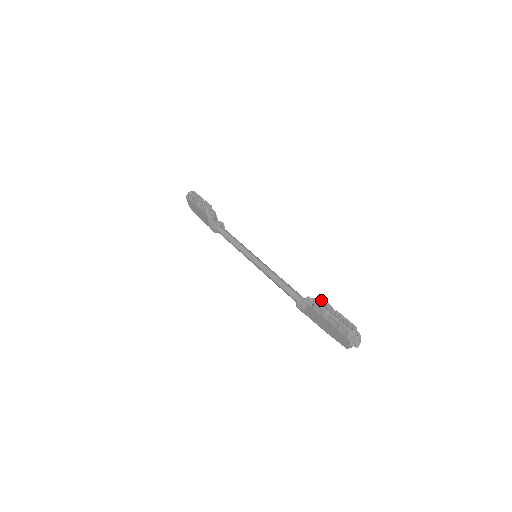
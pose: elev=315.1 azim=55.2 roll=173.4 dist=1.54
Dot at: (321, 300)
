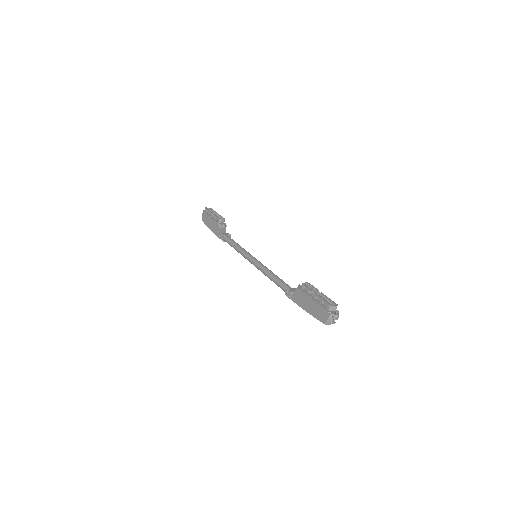
Dot at: (309, 285)
